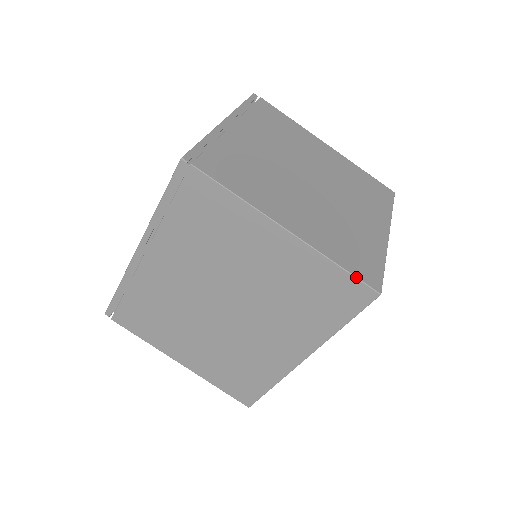
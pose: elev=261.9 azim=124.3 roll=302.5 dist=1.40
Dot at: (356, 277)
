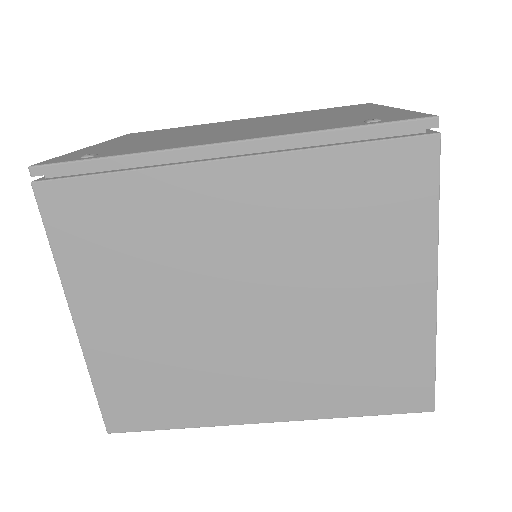
Dot at: (435, 380)
